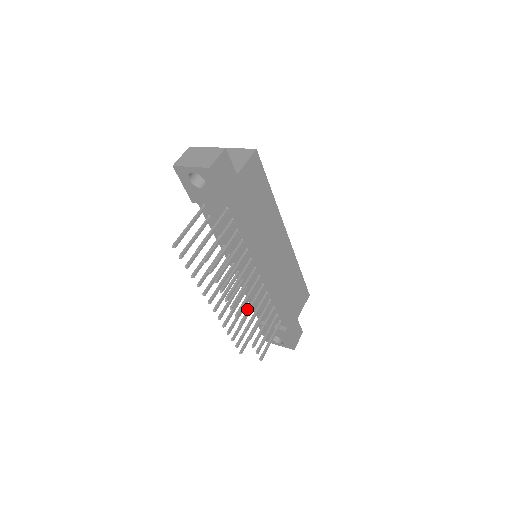
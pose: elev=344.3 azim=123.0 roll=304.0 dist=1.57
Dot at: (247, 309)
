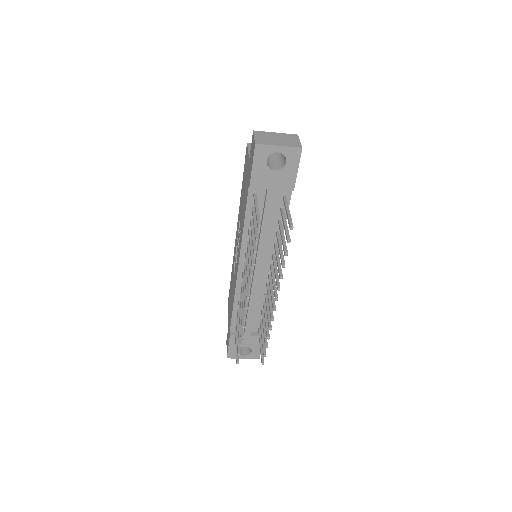
Dot at: (269, 305)
